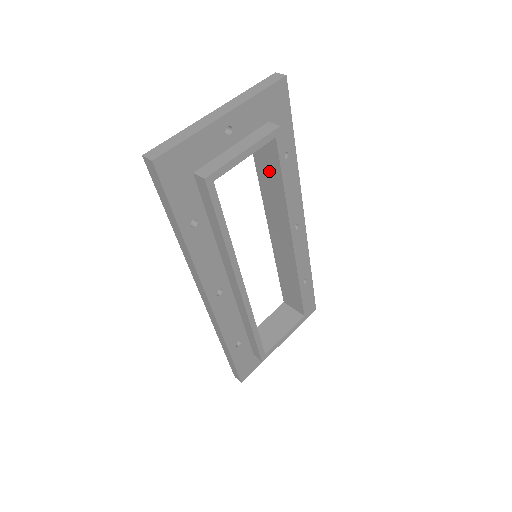
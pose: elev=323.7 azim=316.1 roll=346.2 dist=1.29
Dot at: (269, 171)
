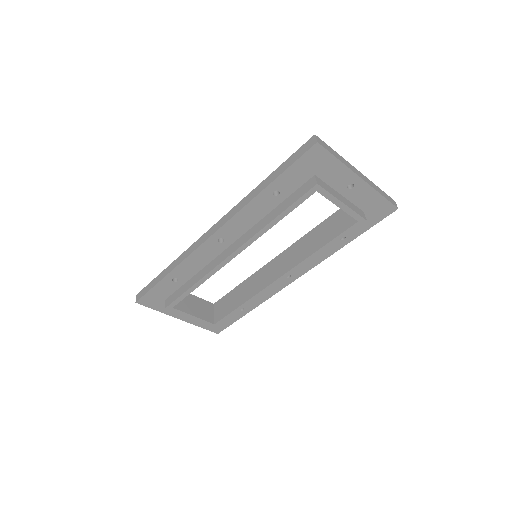
Dot at: (327, 231)
